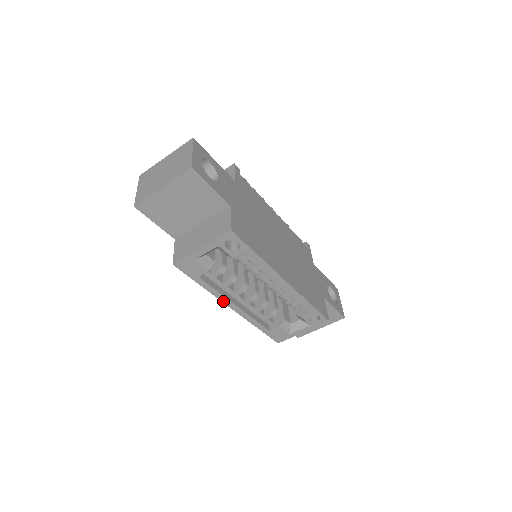
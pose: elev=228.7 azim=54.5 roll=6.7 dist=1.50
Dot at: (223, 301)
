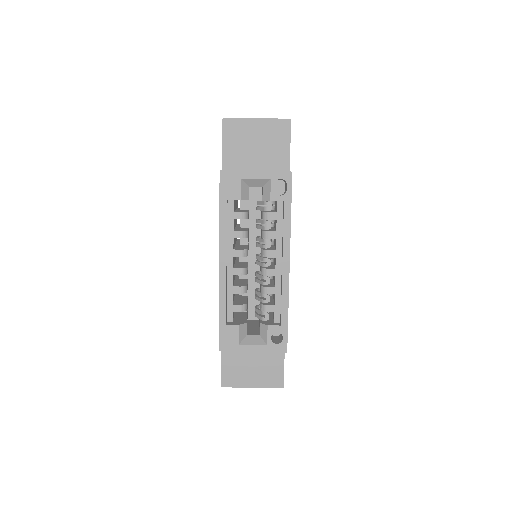
Dot at: (220, 247)
